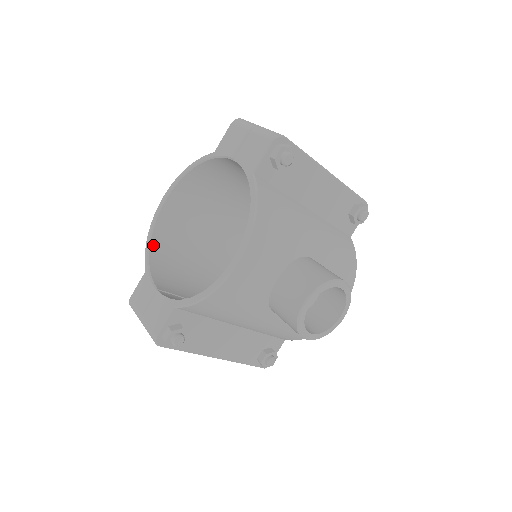
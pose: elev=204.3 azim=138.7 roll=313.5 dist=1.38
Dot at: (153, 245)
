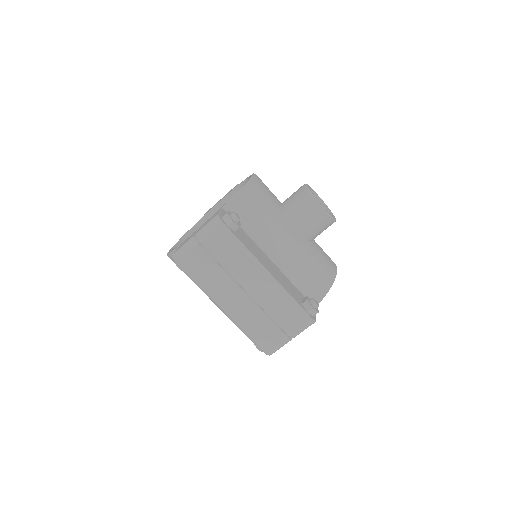
Dot at: occluded
